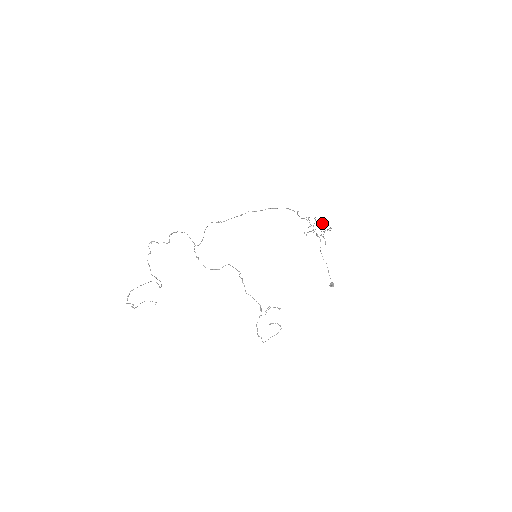
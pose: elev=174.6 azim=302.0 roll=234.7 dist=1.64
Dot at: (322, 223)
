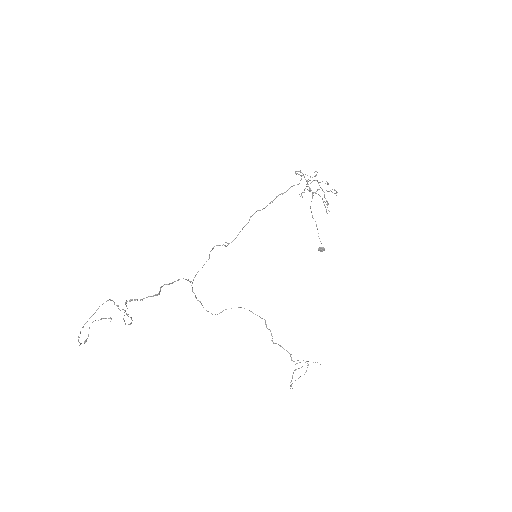
Dot at: occluded
